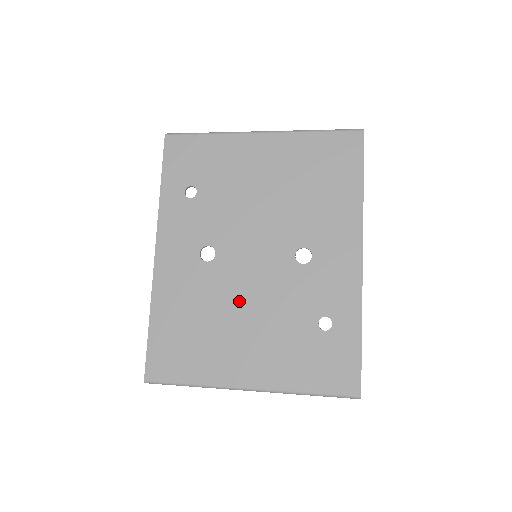
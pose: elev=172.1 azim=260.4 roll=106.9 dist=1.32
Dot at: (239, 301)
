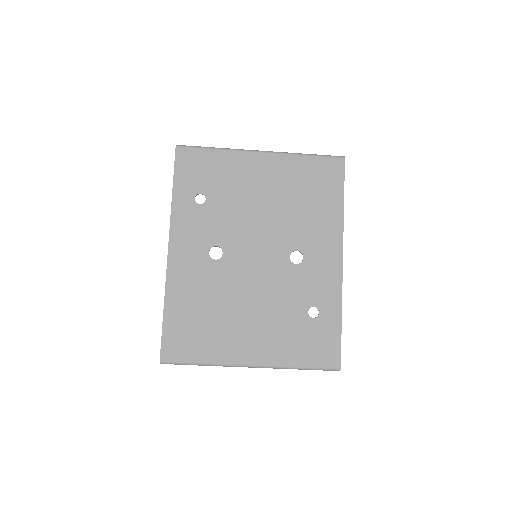
Dot at: (243, 293)
